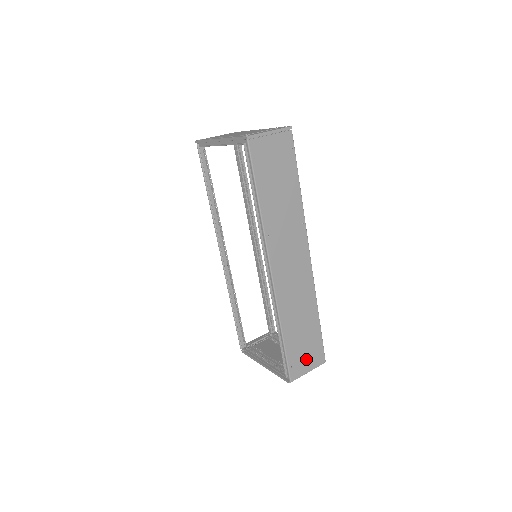
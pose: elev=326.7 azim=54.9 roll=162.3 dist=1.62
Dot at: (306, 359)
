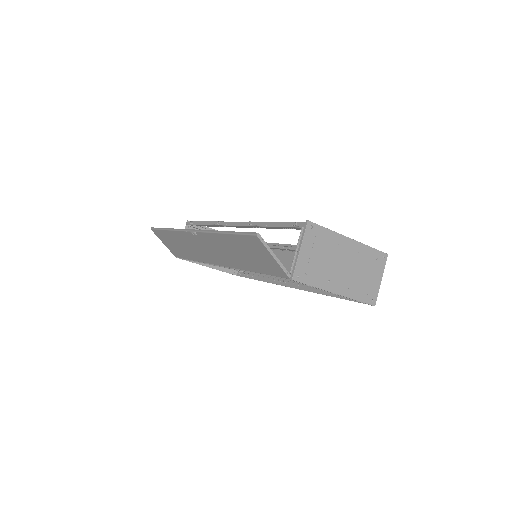
Dot at: occluded
